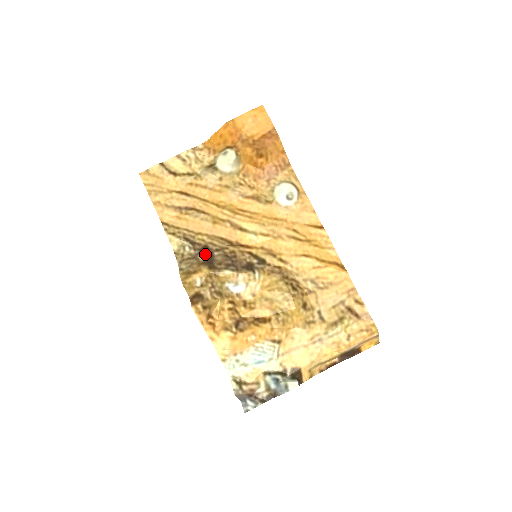
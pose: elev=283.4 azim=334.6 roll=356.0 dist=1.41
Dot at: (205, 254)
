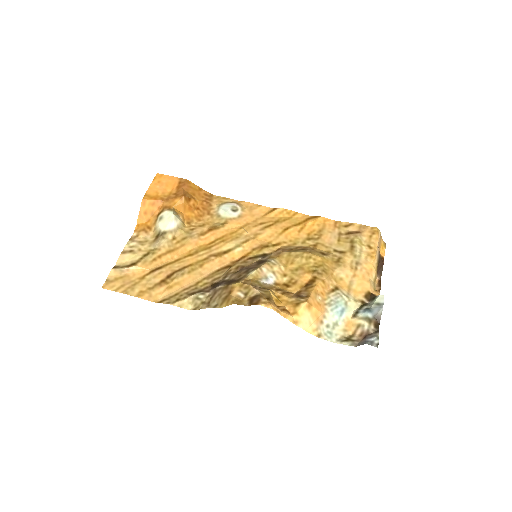
Dot at: occluded
